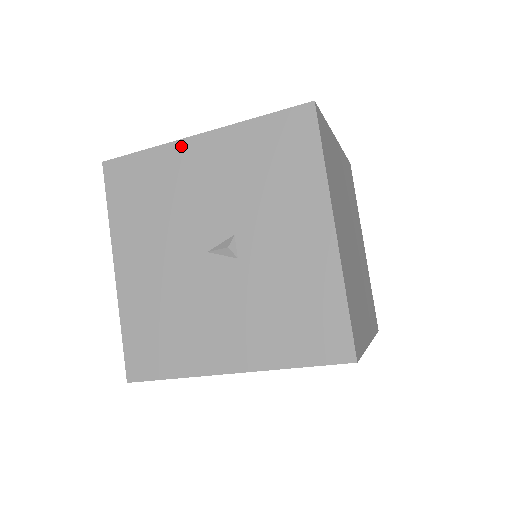
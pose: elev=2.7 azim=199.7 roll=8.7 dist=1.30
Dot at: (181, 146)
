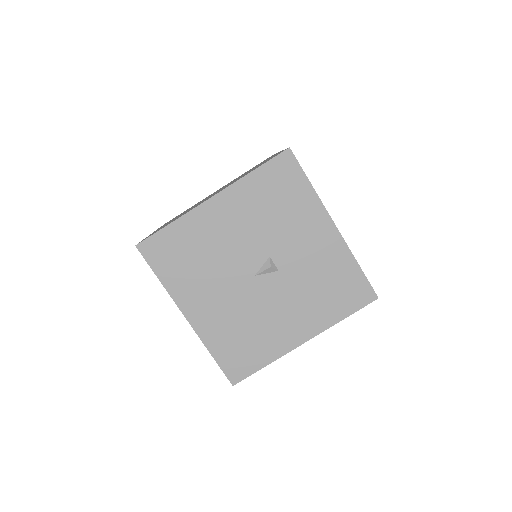
Dot at: (200, 211)
